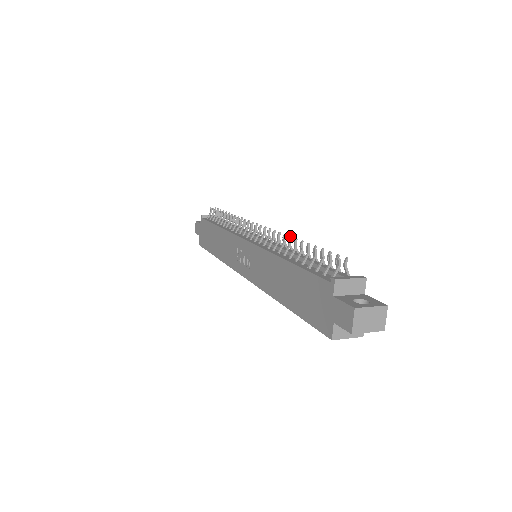
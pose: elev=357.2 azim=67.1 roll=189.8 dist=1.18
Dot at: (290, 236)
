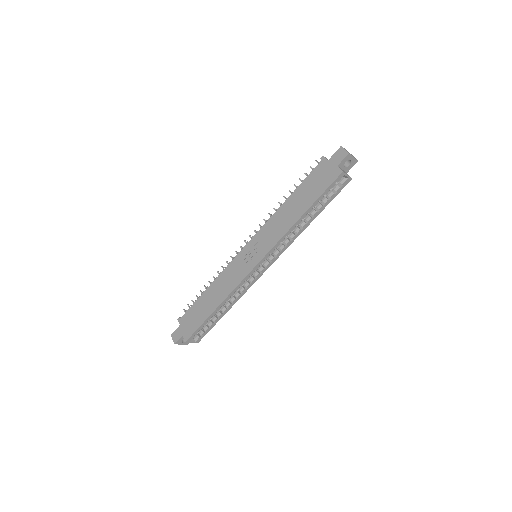
Dot at: (276, 209)
